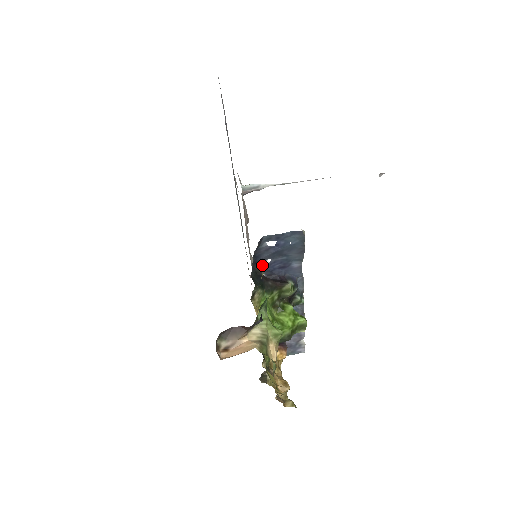
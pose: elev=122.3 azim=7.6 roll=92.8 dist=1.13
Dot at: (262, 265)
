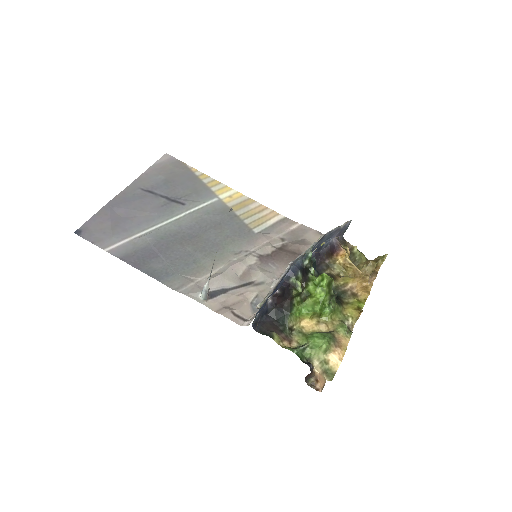
Dot at: (269, 300)
